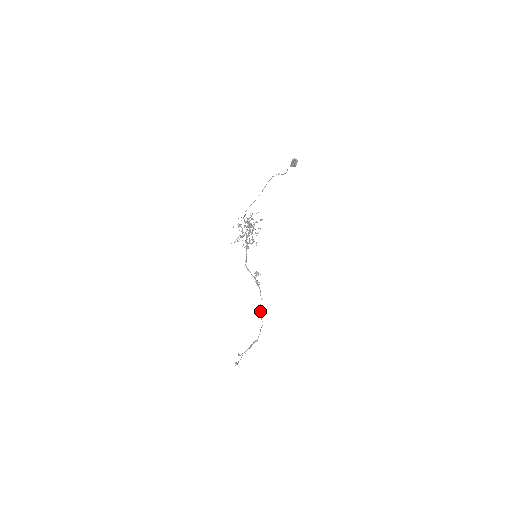
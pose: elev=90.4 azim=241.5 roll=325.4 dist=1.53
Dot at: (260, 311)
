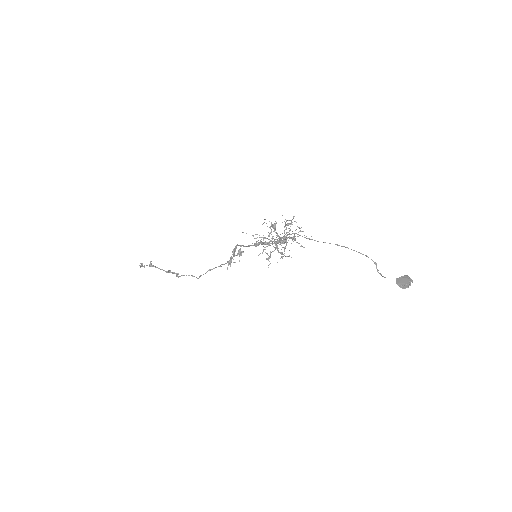
Dot at: (207, 271)
